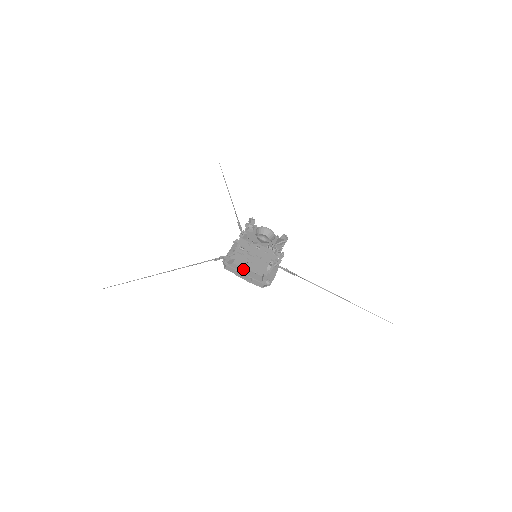
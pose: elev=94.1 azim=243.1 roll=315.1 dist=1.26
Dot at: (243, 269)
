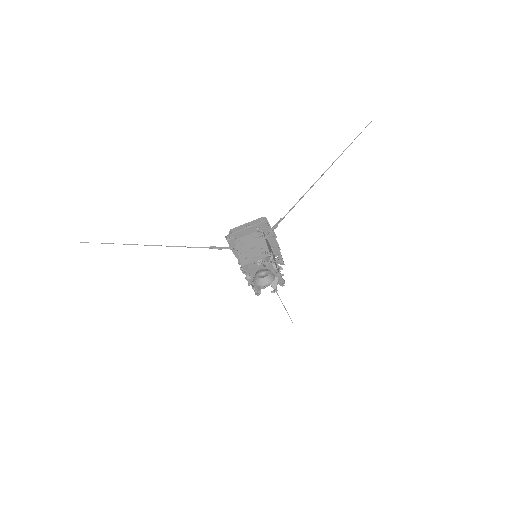
Dot at: occluded
